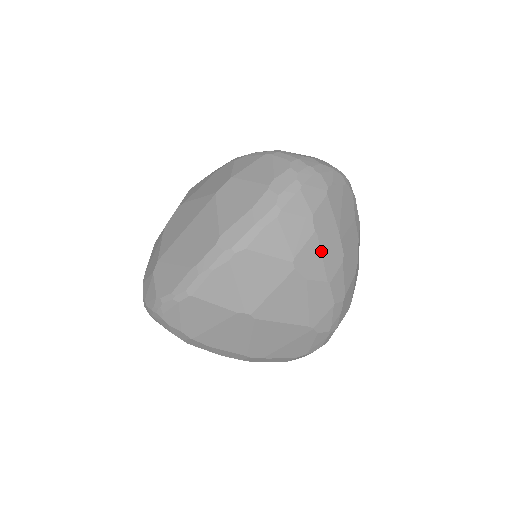
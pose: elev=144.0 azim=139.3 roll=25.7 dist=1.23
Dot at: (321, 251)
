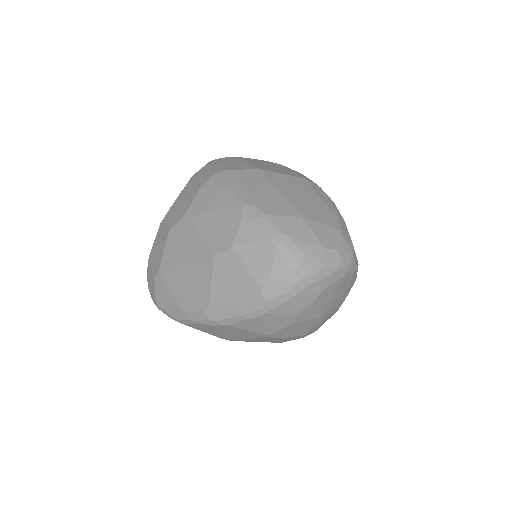
Dot at: (298, 328)
